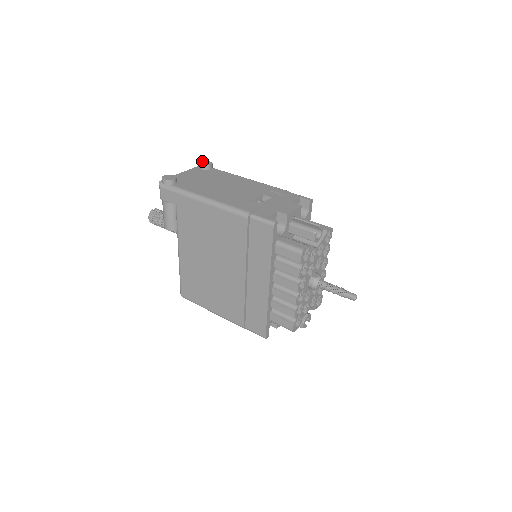
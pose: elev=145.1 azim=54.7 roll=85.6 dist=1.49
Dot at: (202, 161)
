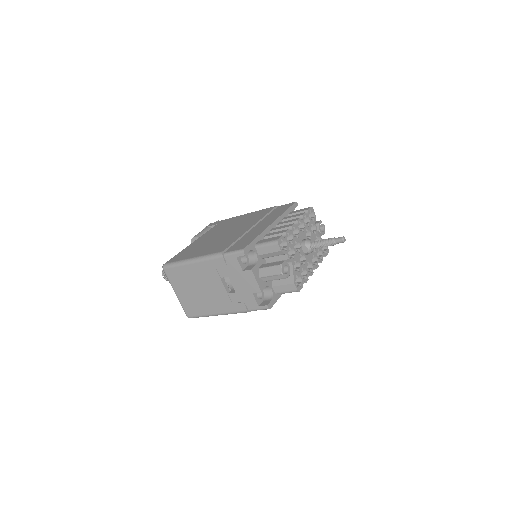
Dot at: occluded
